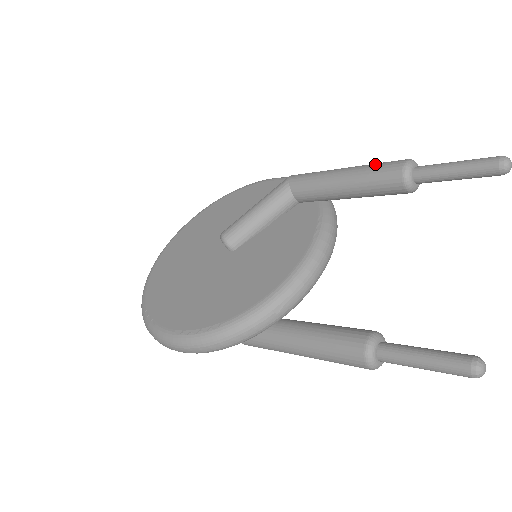
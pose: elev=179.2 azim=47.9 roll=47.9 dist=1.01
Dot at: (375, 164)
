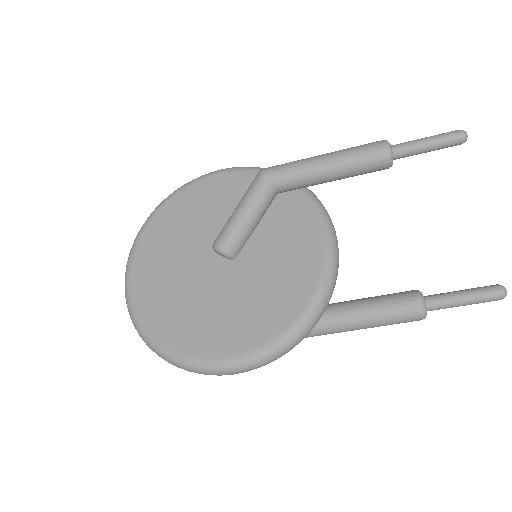
Dot at: (355, 149)
